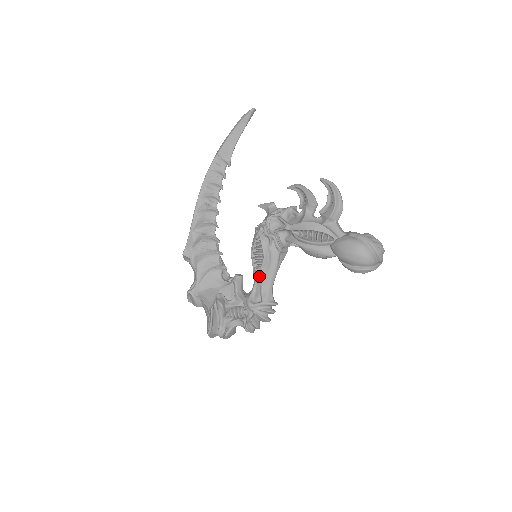
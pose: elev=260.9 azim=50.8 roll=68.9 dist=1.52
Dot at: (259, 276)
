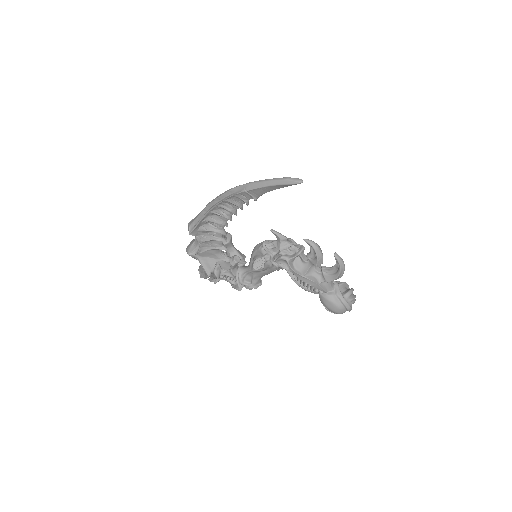
Dot at: (254, 272)
